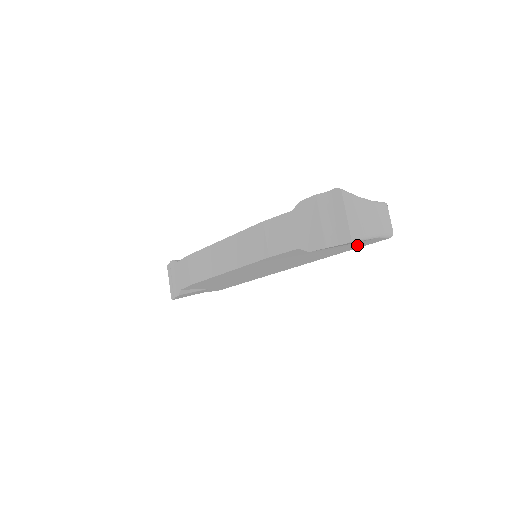
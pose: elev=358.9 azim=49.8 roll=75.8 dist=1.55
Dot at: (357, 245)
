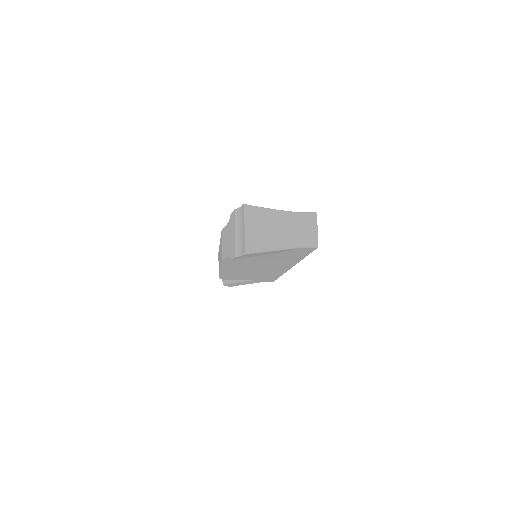
Dot at: (297, 253)
